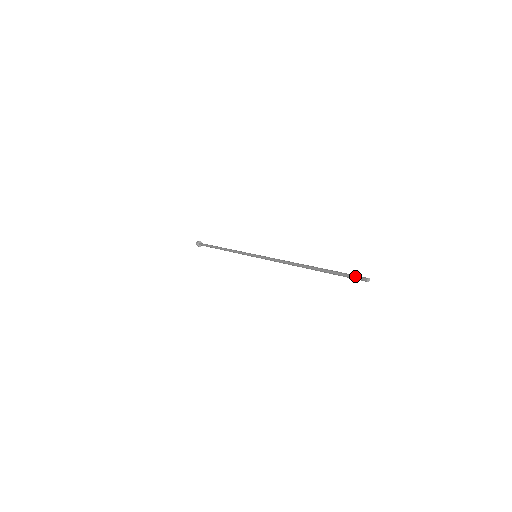
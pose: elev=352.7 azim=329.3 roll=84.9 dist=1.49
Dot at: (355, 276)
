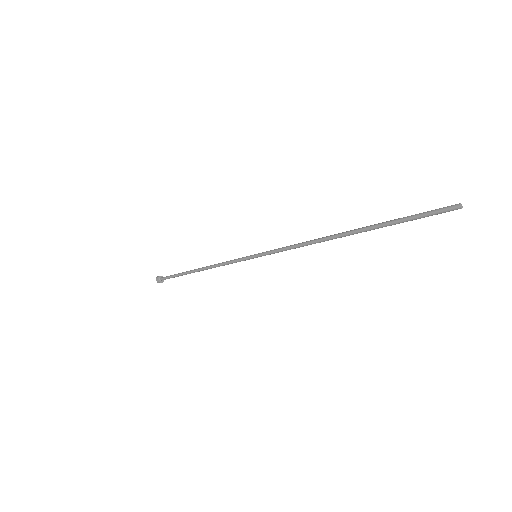
Dot at: occluded
